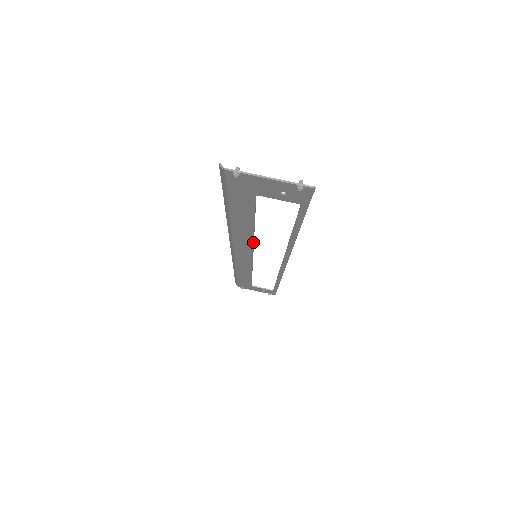
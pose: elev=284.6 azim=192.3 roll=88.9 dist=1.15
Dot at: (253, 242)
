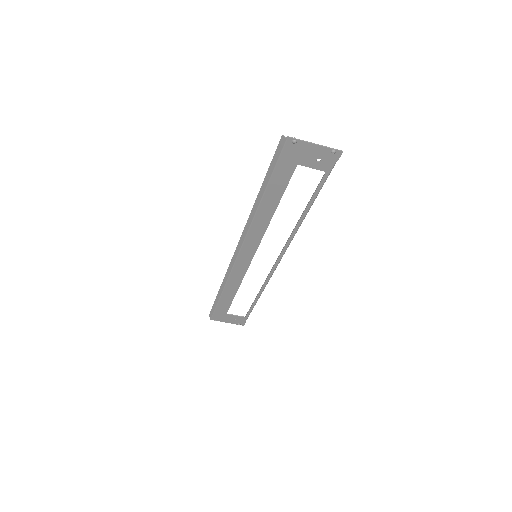
Dot at: occluded
